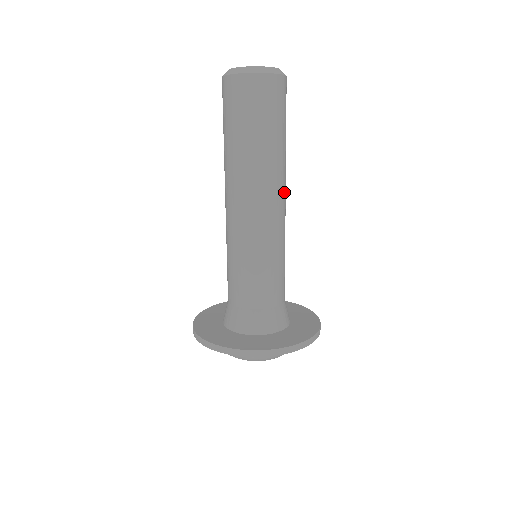
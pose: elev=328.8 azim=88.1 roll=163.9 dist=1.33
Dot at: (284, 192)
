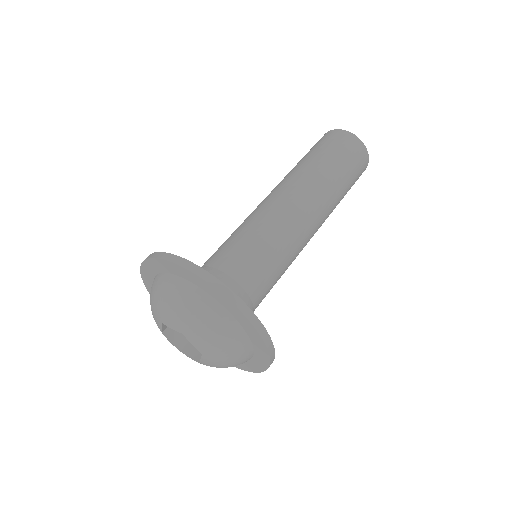
Dot at: (306, 197)
